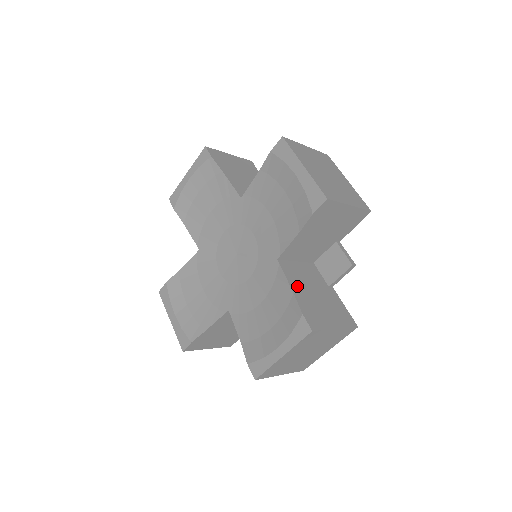
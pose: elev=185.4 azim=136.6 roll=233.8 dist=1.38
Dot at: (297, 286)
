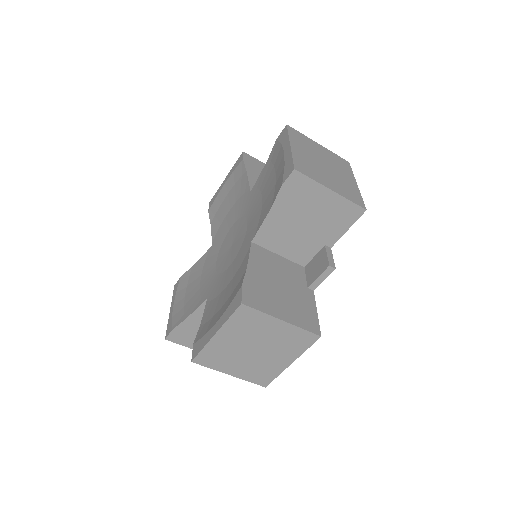
Dot at: occluded
